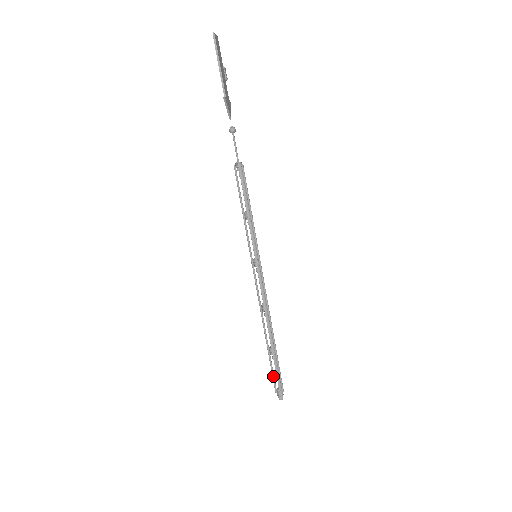
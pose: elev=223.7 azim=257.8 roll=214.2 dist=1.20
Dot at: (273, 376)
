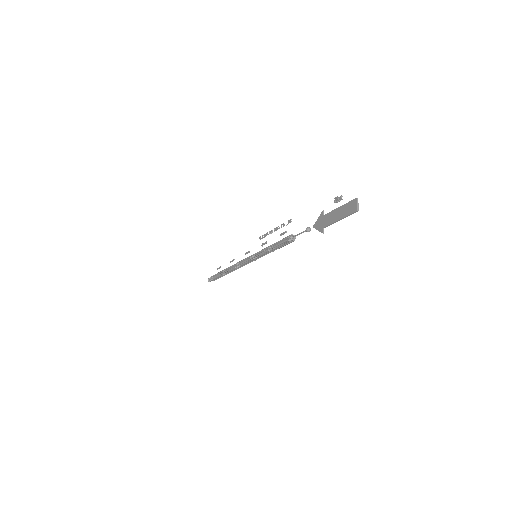
Dot at: occluded
